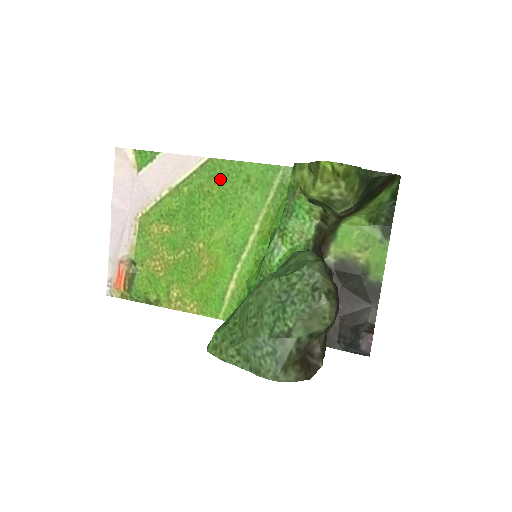
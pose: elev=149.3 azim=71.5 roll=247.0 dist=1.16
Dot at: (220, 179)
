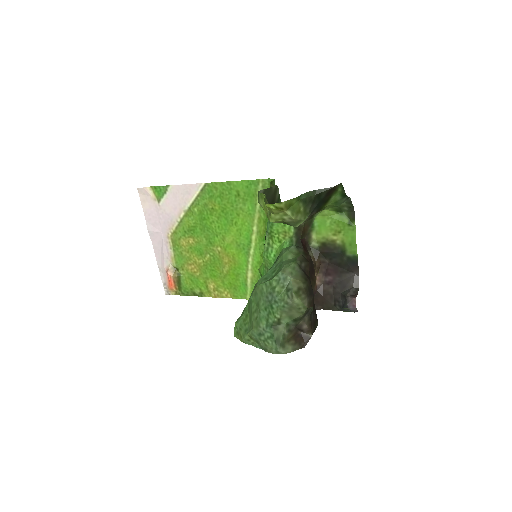
Dot at: (218, 198)
